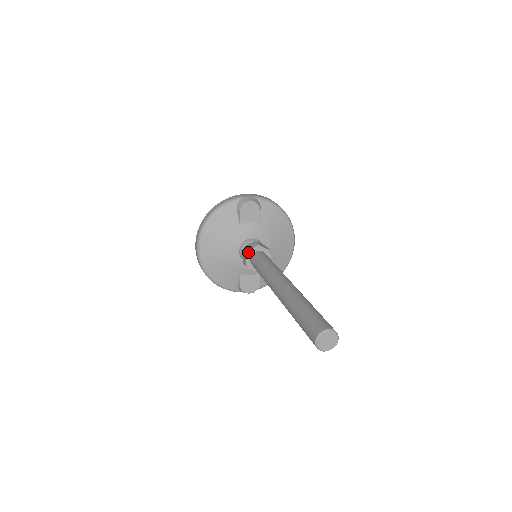
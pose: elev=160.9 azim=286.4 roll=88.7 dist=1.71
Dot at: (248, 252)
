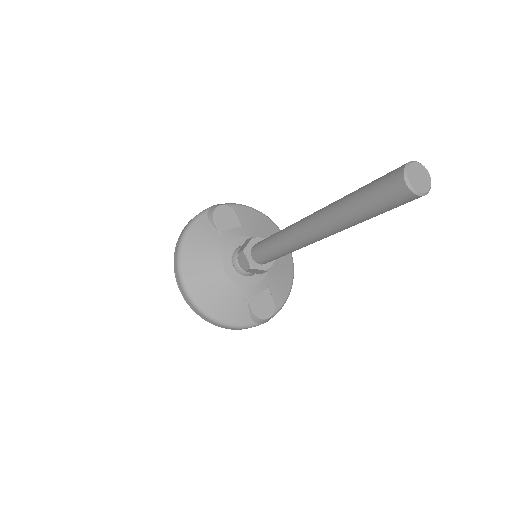
Dot at: (245, 249)
